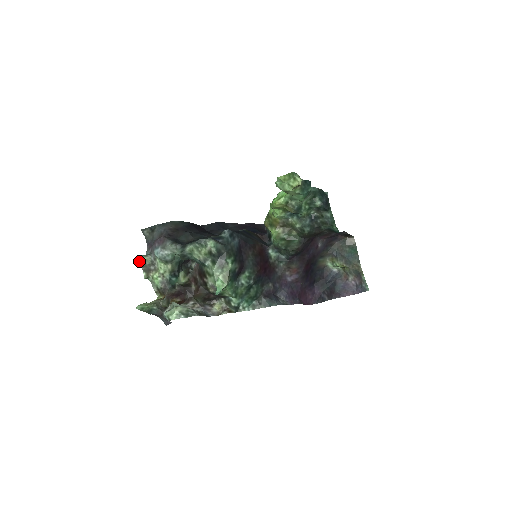
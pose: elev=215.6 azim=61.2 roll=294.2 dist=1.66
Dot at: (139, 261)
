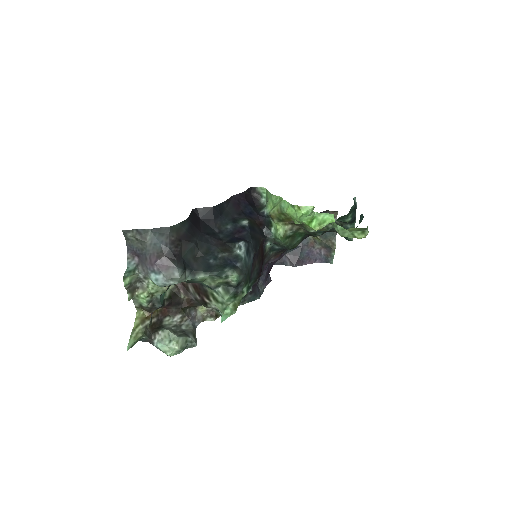
Dot at: (125, 283)
